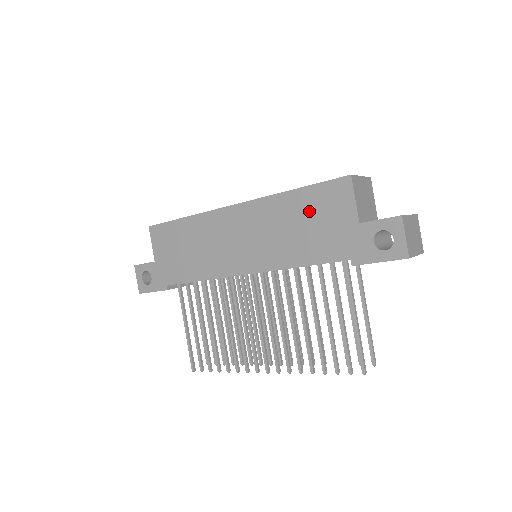
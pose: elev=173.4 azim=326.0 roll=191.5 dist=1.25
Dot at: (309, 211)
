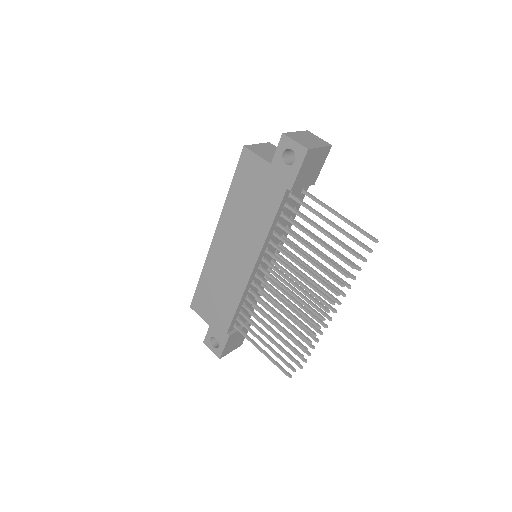
Dot at: (245, 190)
